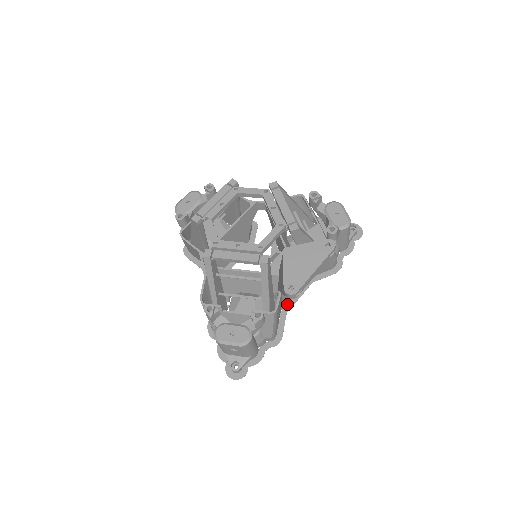
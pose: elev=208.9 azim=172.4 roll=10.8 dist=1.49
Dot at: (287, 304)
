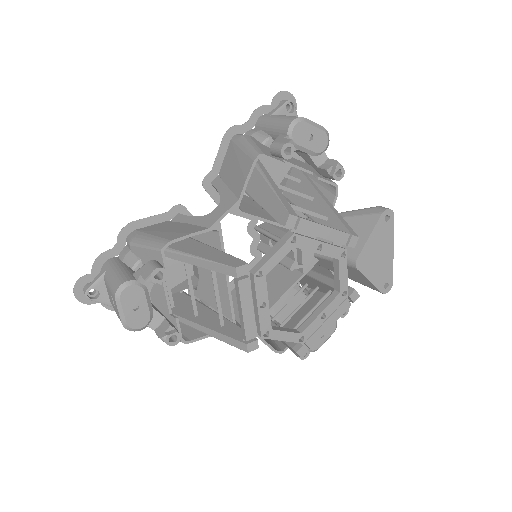
Dot at: occluded
